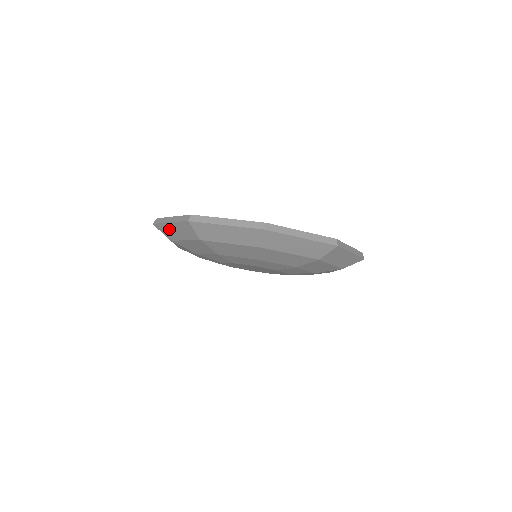
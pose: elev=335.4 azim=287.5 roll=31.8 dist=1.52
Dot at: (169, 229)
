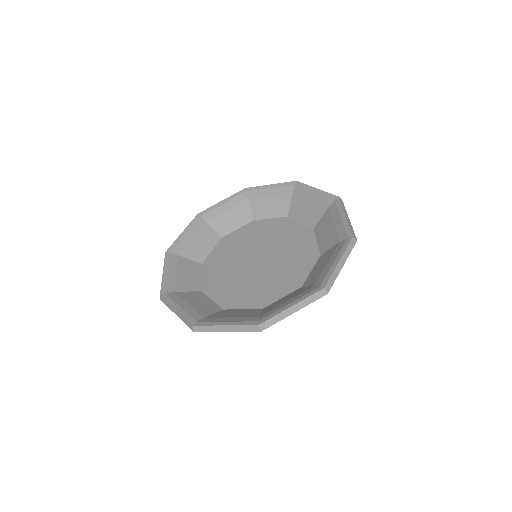
Dot at: occluded
